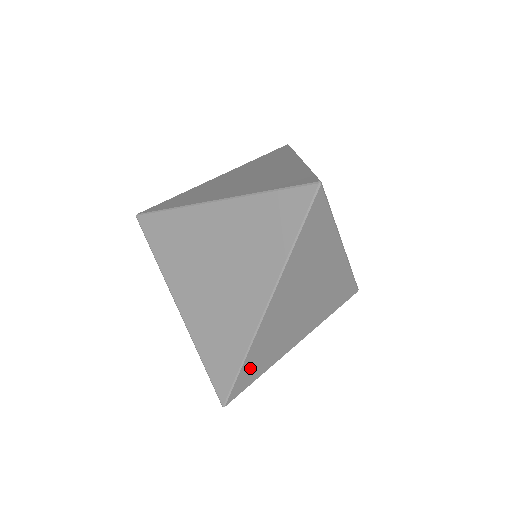
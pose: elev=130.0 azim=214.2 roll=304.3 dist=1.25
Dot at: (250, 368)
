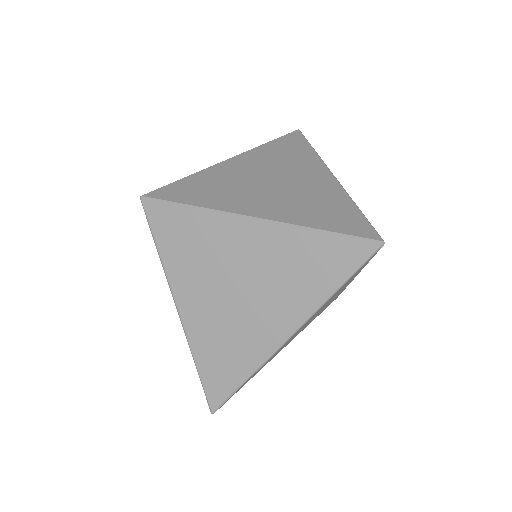
Dot at: occluded
